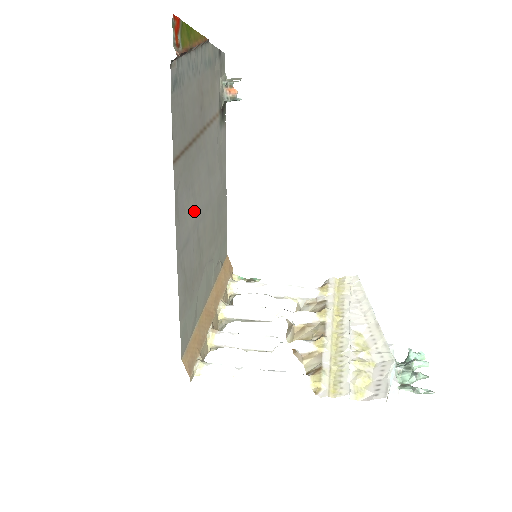
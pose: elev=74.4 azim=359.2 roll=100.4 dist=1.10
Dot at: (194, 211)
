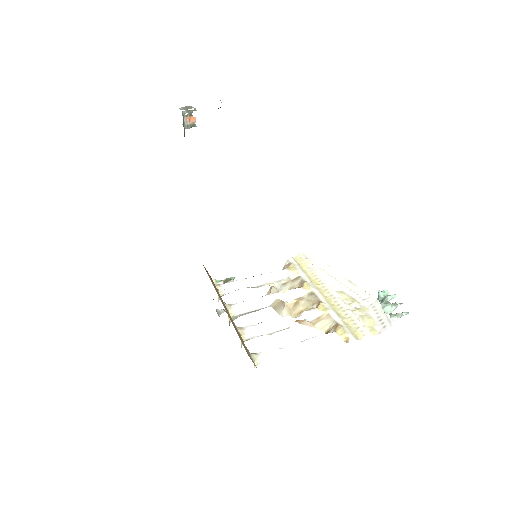
Dot at: occluded
